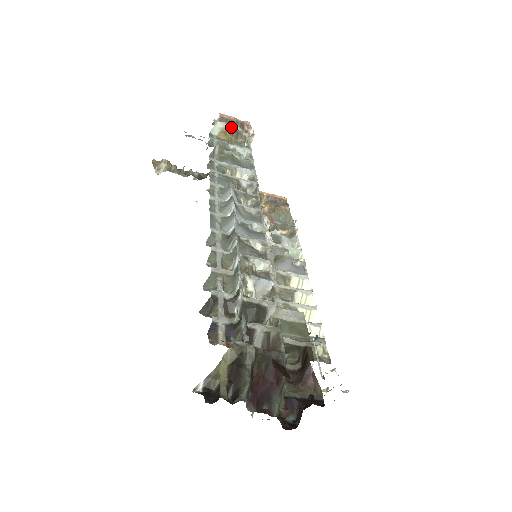
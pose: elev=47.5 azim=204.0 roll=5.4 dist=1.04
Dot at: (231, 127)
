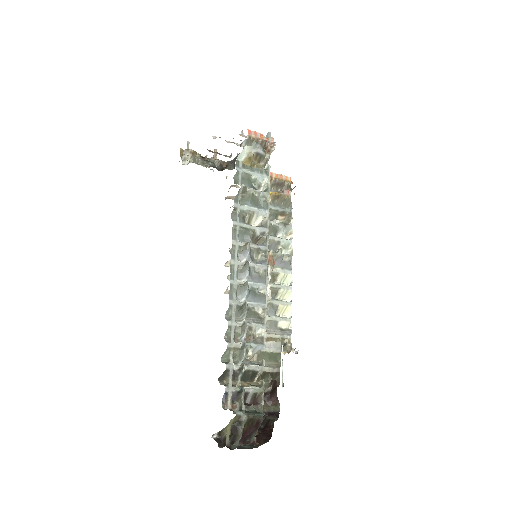
Dot at: (256, 151)
